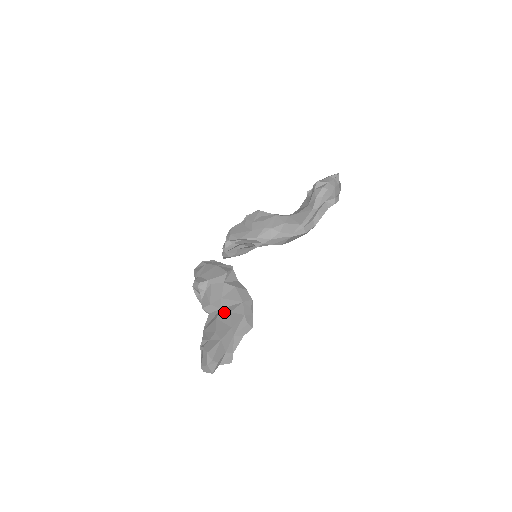
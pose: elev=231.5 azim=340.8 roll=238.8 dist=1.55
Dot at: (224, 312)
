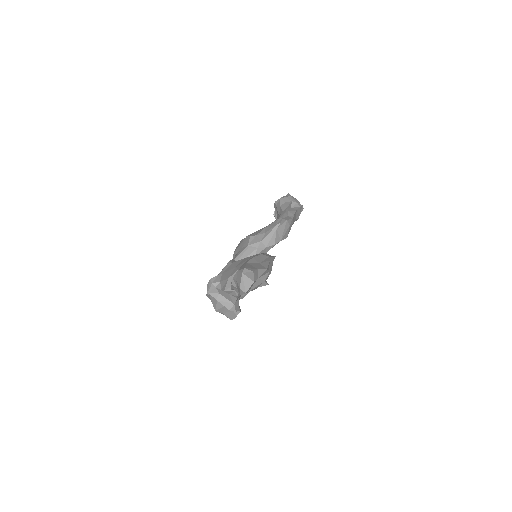
Dot at: (242, 265)
